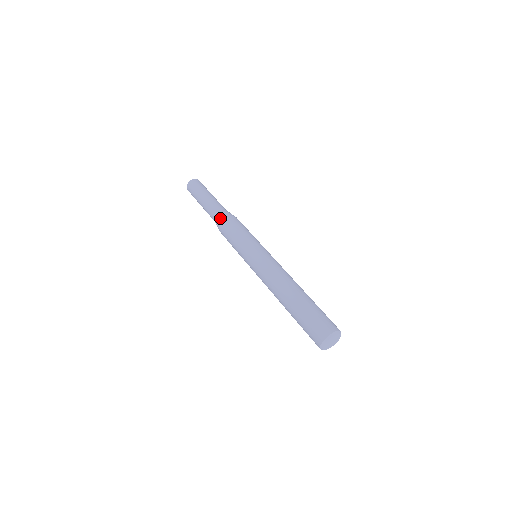
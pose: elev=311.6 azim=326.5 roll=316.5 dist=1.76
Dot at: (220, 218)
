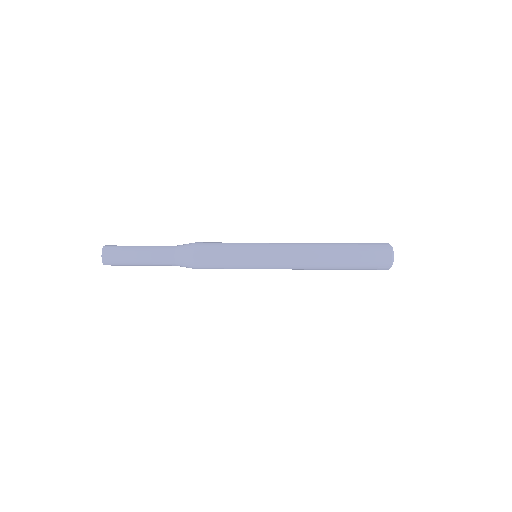
Dot at: (187, 261)
